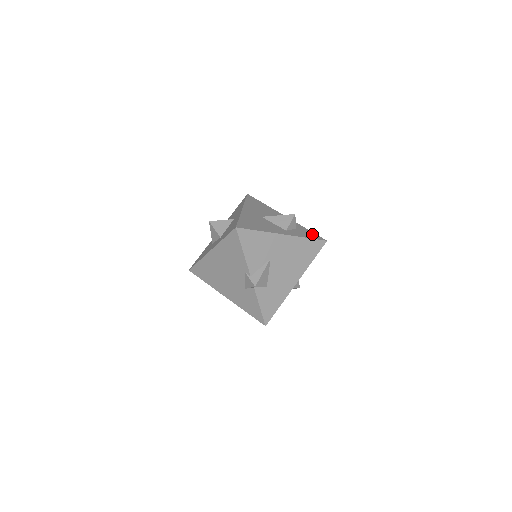
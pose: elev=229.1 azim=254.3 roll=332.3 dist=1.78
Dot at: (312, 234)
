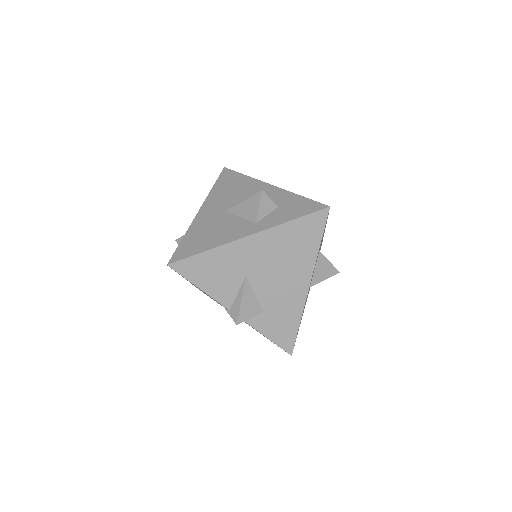
Dot at: (305, 205)
